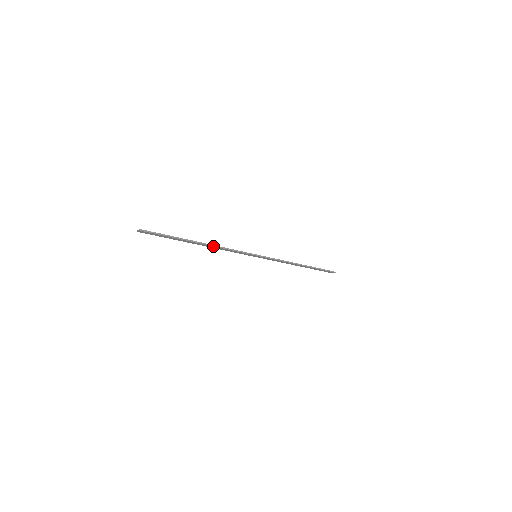
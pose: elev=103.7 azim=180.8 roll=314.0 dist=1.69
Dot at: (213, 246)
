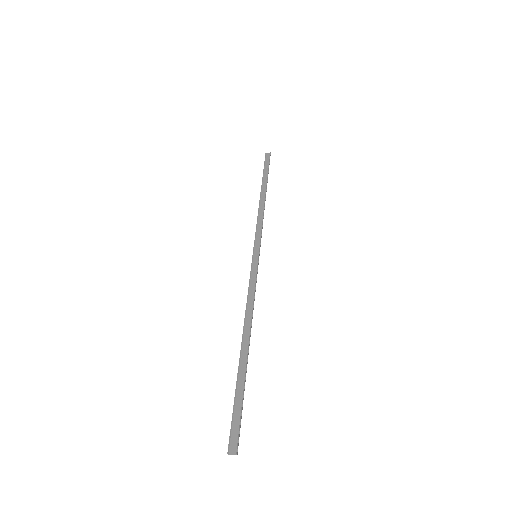
Dot at: (251, 323)
